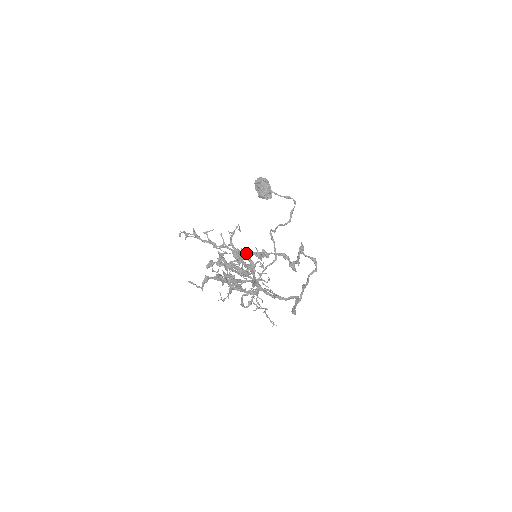
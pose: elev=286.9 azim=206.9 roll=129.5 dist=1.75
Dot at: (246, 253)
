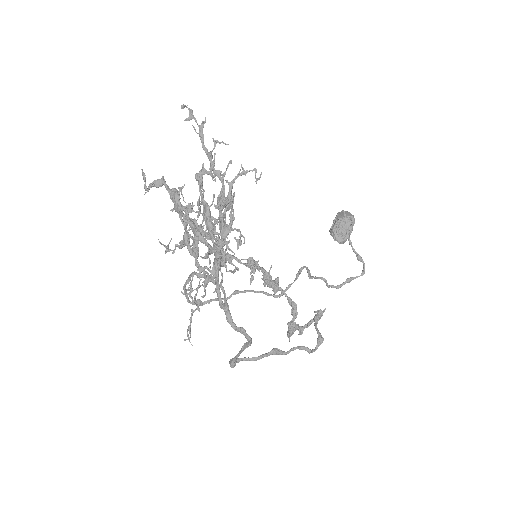
Dot at: occluded
